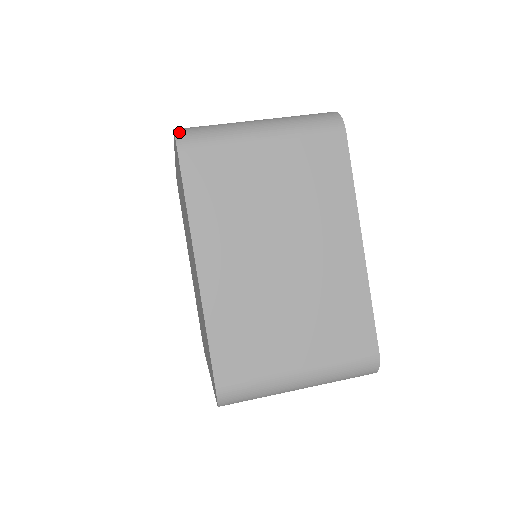
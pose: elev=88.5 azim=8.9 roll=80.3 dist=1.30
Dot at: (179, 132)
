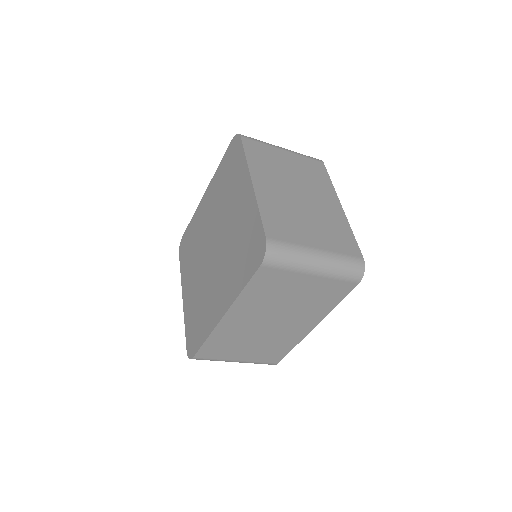
Dot at: occluded
